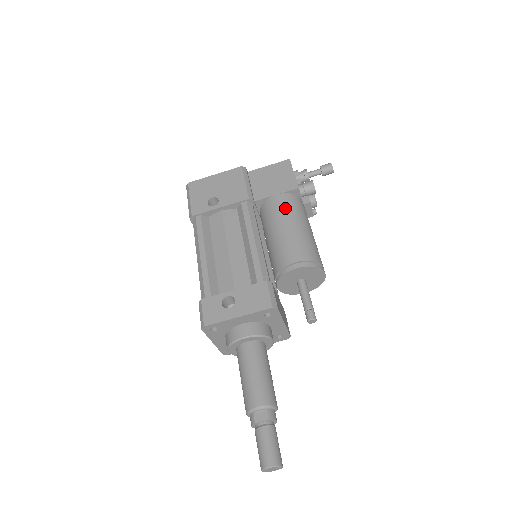
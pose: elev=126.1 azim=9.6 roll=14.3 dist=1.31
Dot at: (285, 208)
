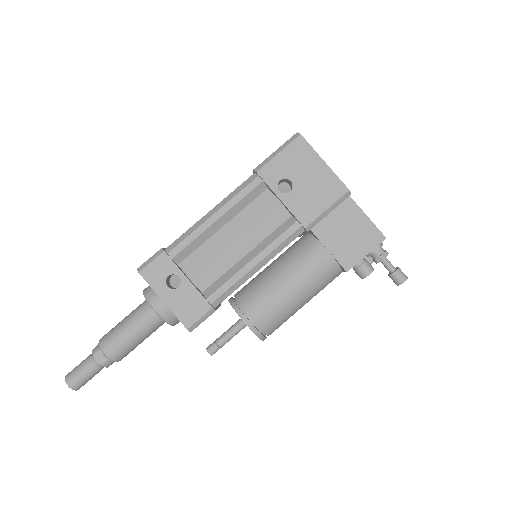
Dot at: (314, 271)
